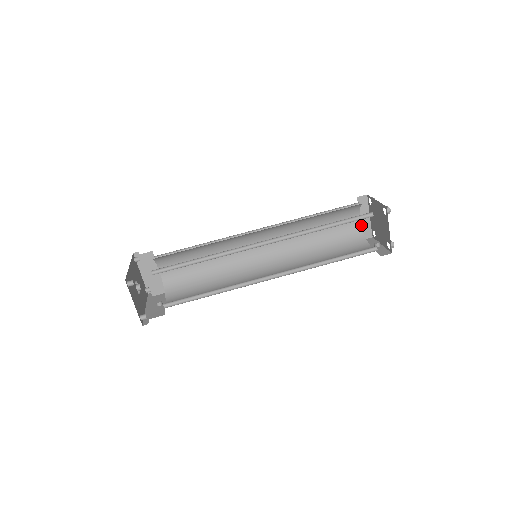
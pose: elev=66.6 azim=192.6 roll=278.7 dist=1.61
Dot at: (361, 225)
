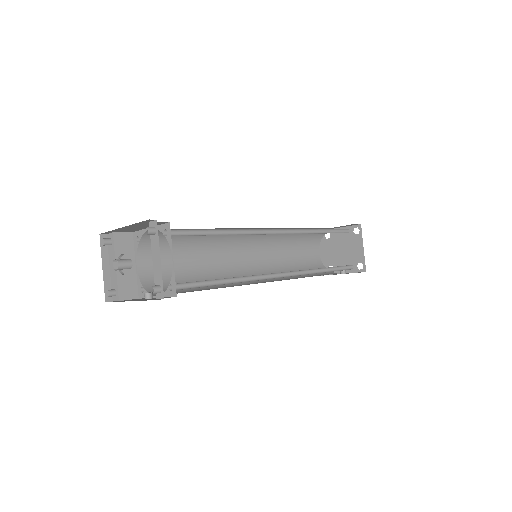
Dot at: (320, 259)
